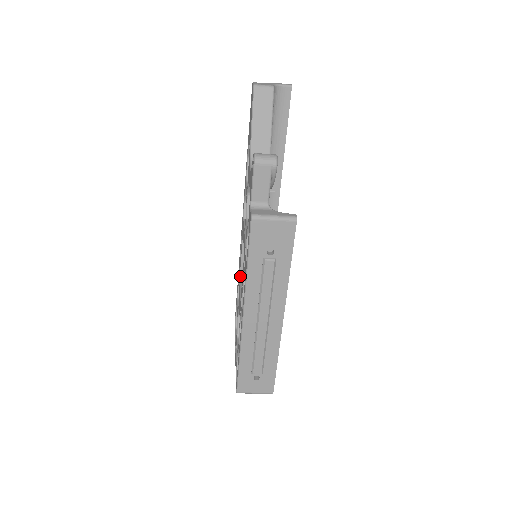
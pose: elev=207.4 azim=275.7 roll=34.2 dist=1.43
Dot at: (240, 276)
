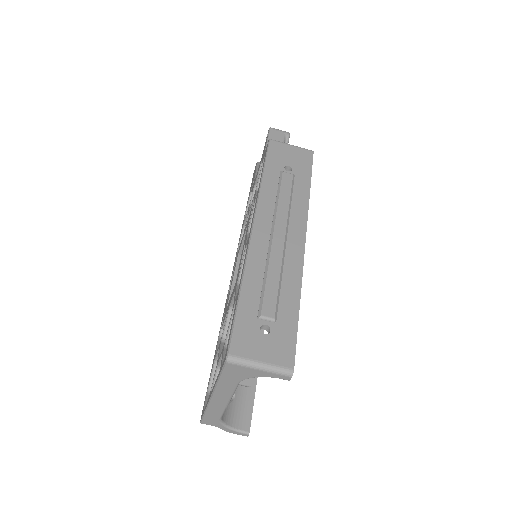
Dot at: (228, 302)
